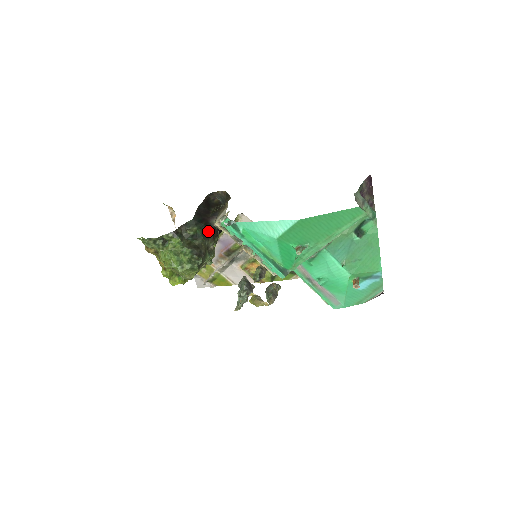
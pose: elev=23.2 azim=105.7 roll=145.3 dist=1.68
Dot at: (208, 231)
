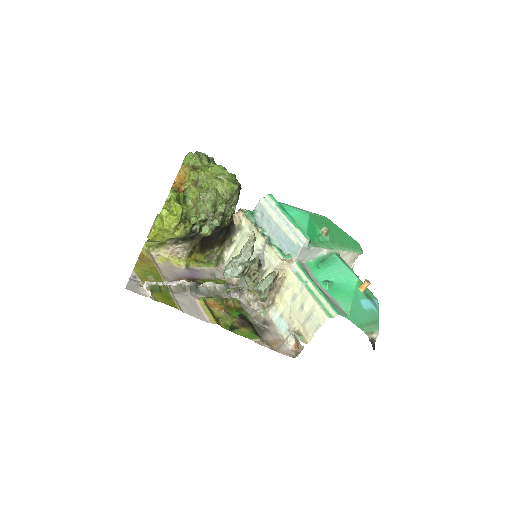
Dot at: occluded
